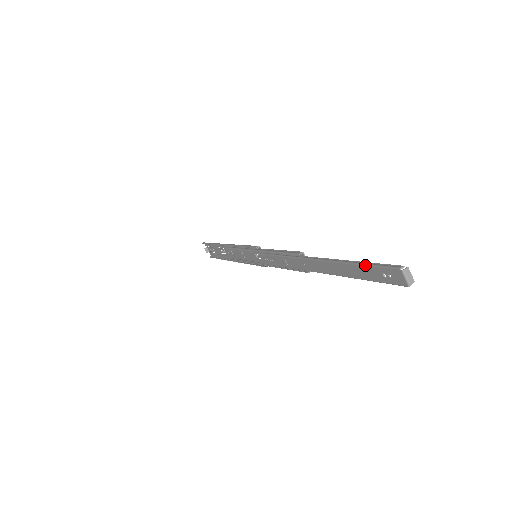
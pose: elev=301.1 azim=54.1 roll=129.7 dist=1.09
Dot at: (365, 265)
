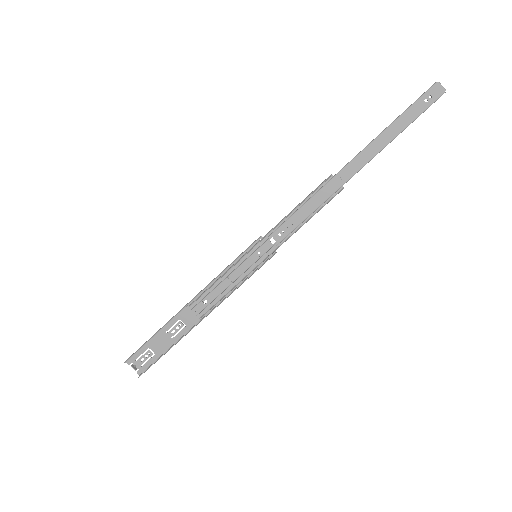
Dot at: (408, 108)
